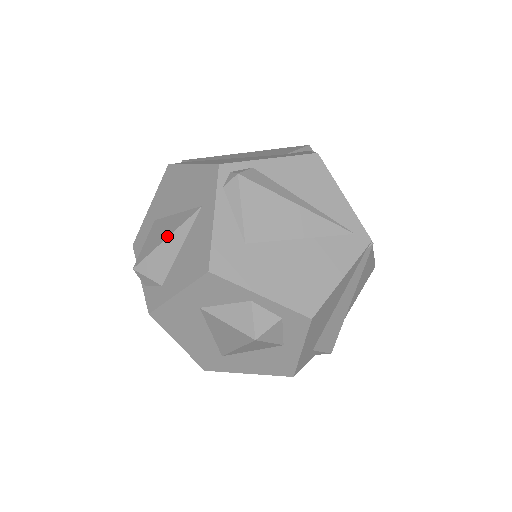
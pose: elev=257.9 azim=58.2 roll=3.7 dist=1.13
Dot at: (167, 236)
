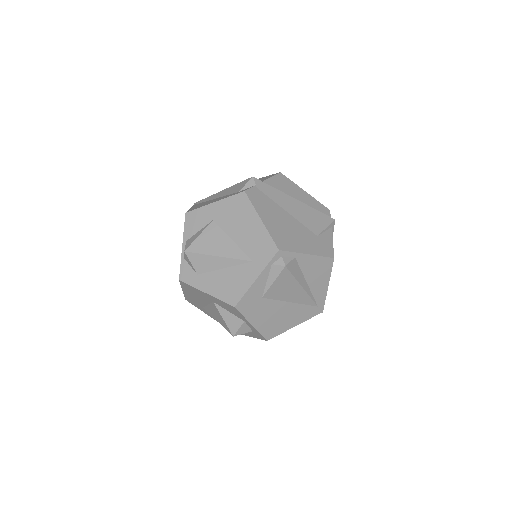
Dot at: (219, 255)
